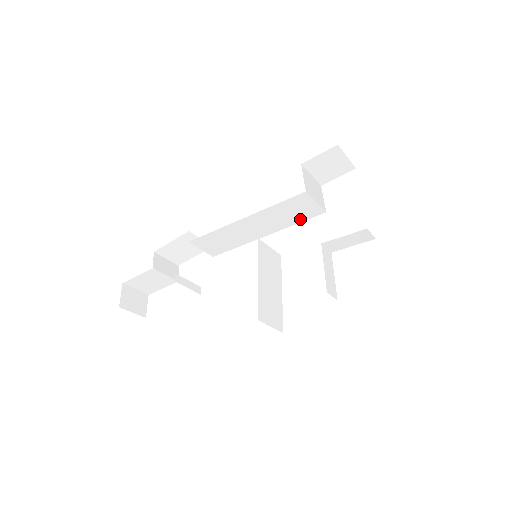
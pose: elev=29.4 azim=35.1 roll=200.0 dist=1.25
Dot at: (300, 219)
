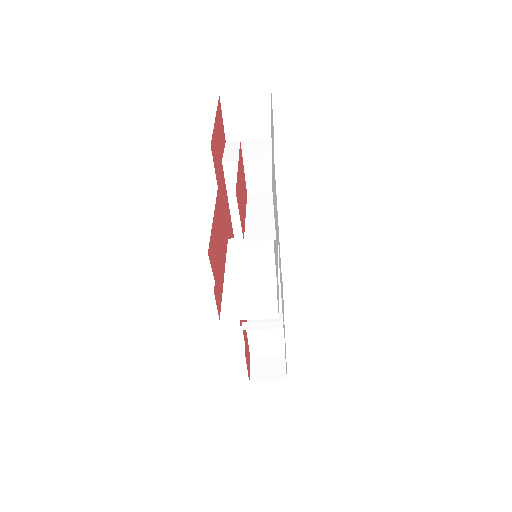
Dot at: occluded
